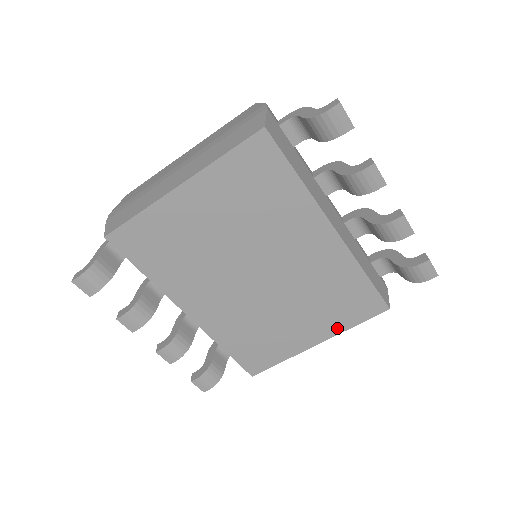
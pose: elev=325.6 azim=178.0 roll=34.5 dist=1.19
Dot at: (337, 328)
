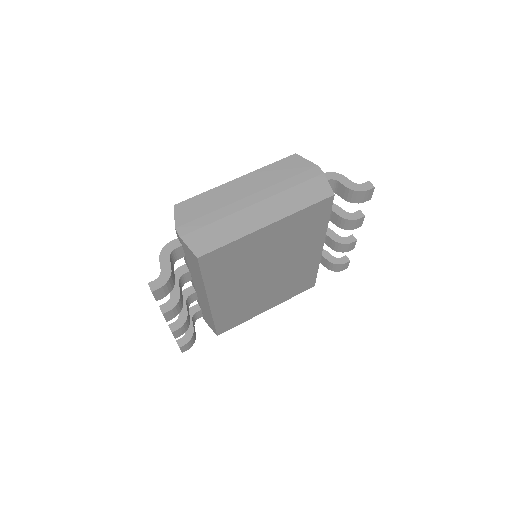
Dot at: (284, 299)
